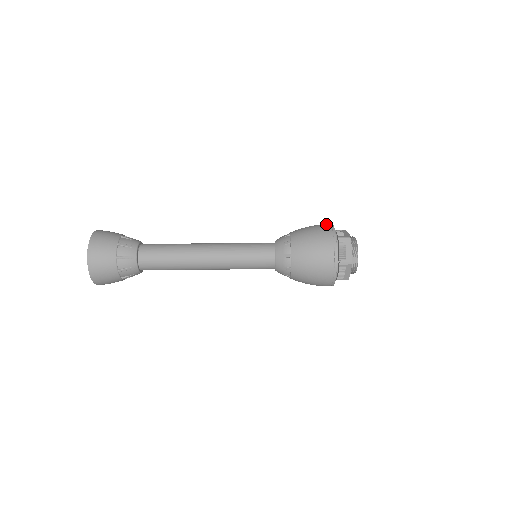
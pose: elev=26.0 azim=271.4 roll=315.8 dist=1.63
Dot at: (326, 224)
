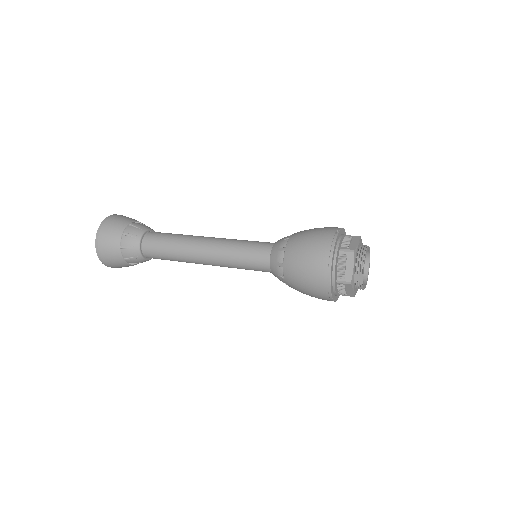
Dot at: (332, 229)
